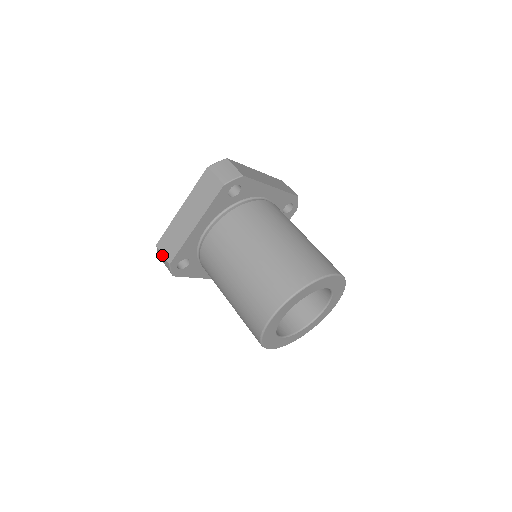
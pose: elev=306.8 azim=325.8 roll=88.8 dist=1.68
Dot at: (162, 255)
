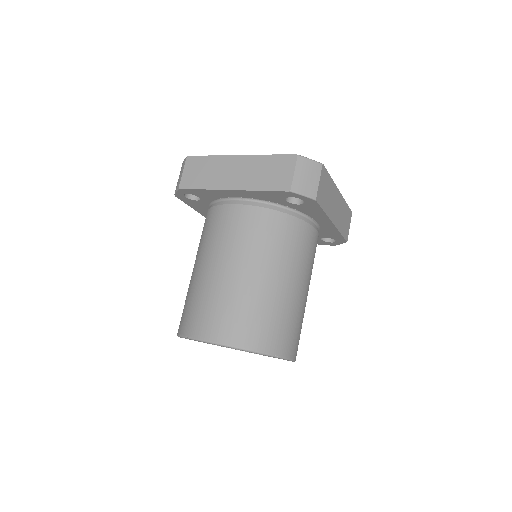
Dot at: (182, 171)
